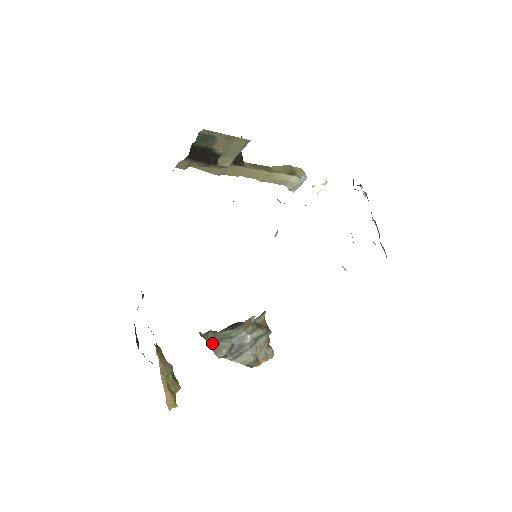
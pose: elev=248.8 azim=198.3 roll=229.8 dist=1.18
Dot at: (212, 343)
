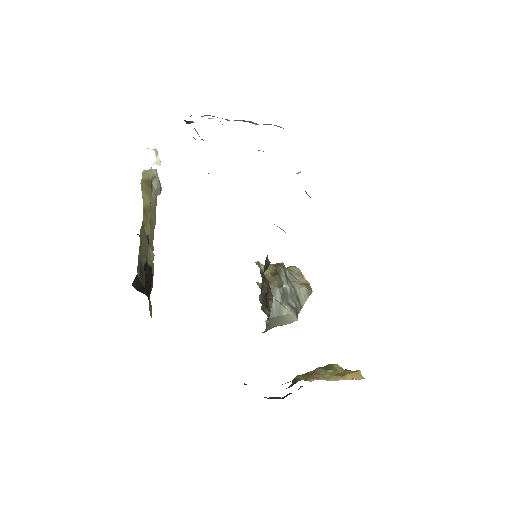
Dot at: (279, 323)
